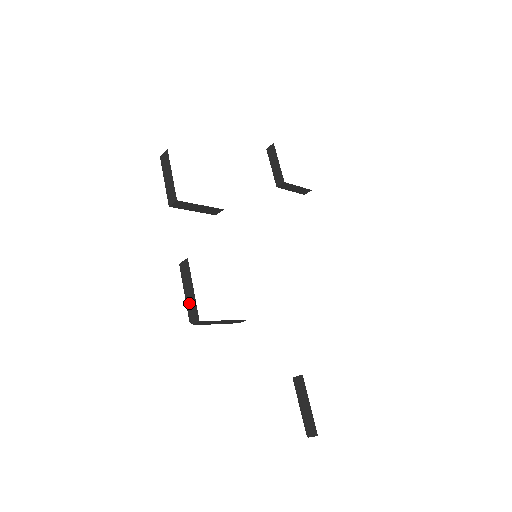
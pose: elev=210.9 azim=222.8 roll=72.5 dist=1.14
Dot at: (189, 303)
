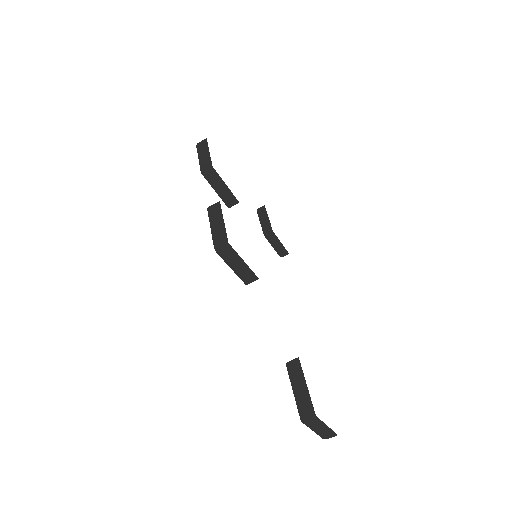
Dot at: (216, 233)
